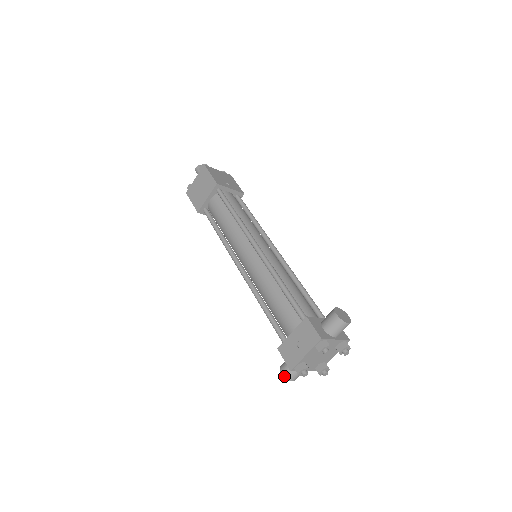
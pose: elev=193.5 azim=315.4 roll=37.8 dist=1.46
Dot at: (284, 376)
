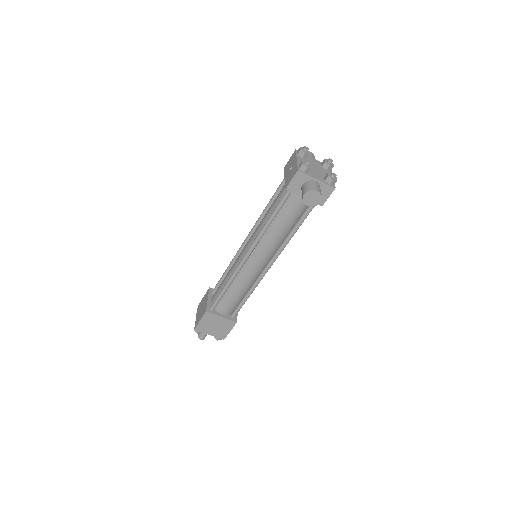
Dot at: (307, 192)
